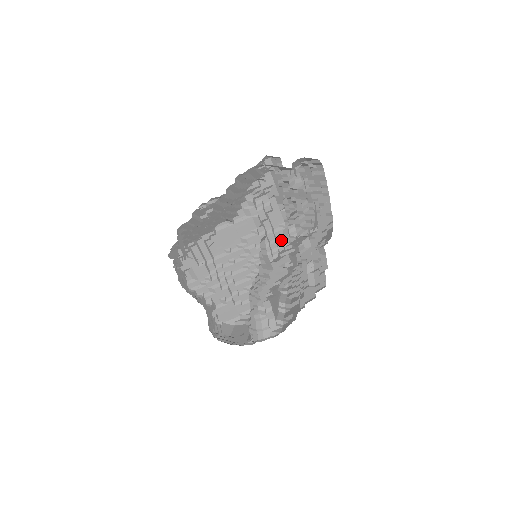
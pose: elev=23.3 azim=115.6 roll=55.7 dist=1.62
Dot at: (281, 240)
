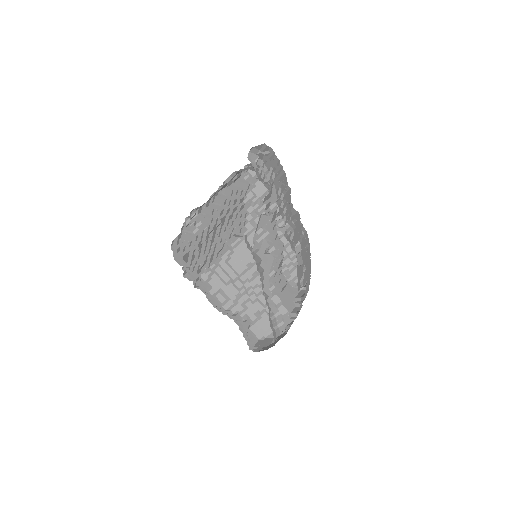
Dot at: occluded
